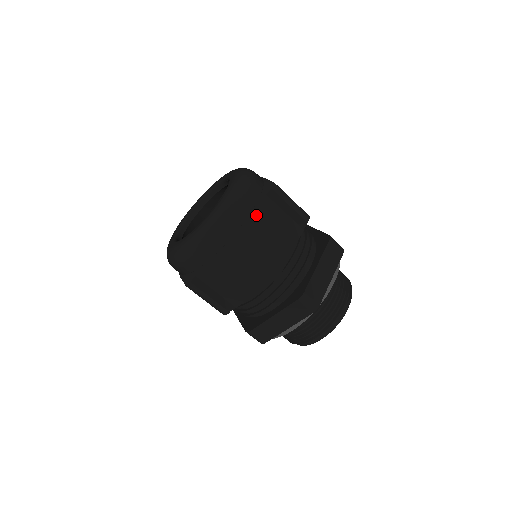
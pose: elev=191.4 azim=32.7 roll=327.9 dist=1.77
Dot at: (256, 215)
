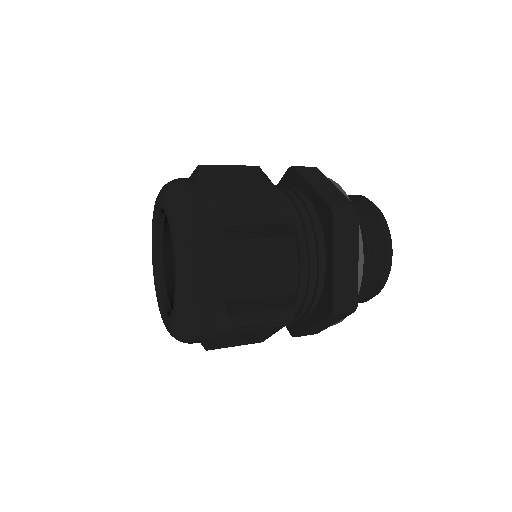
Dot at: (212, 189)
